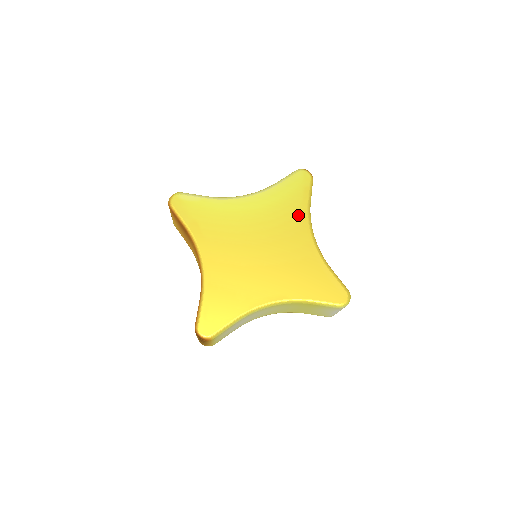
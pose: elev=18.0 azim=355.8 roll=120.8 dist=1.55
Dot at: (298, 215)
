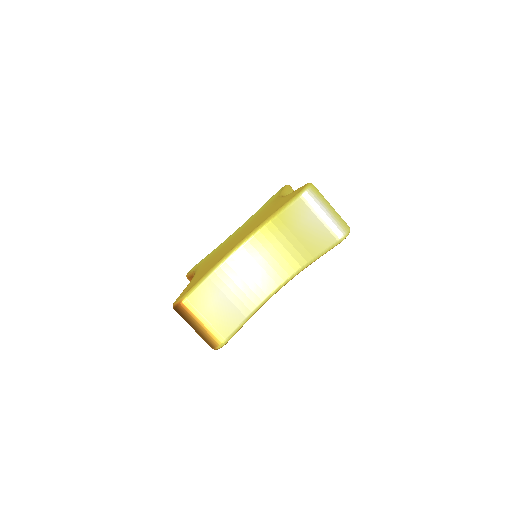
Dot at: (272, 201)
